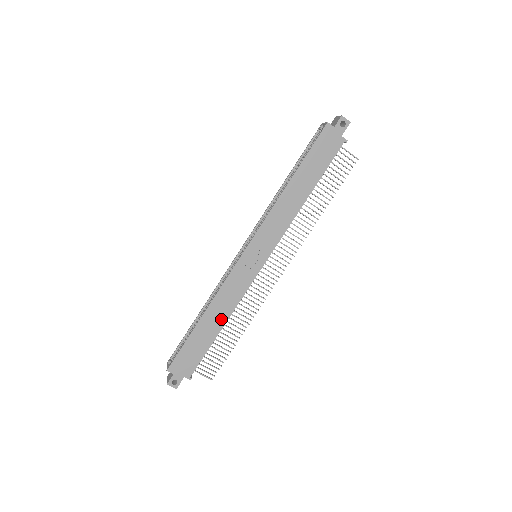
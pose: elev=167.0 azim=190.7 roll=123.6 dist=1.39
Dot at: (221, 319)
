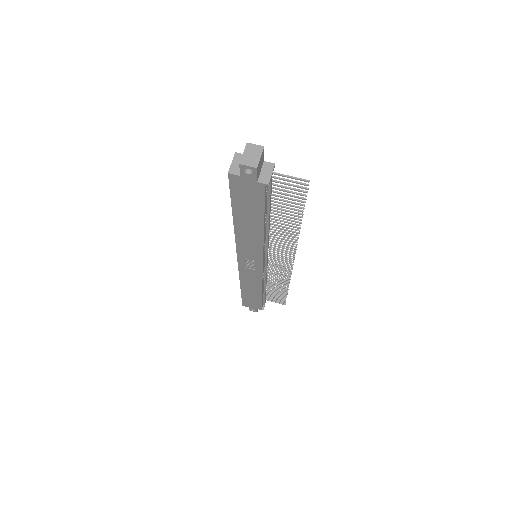
Dot at: (256, 290)
